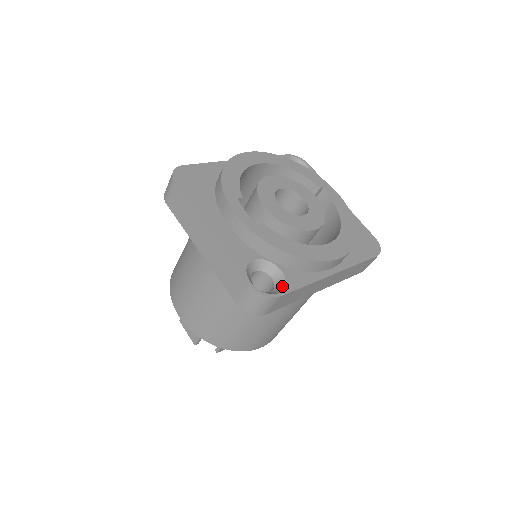
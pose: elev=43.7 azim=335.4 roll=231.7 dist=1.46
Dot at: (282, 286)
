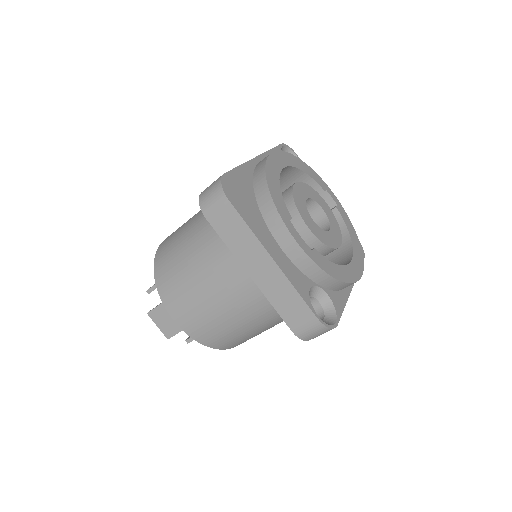
Dot at: (332, 312)
